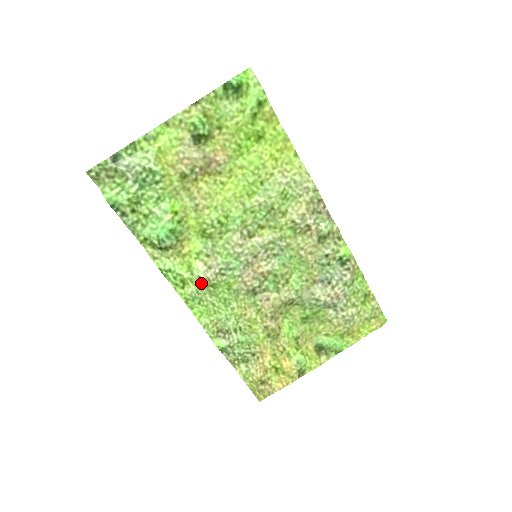
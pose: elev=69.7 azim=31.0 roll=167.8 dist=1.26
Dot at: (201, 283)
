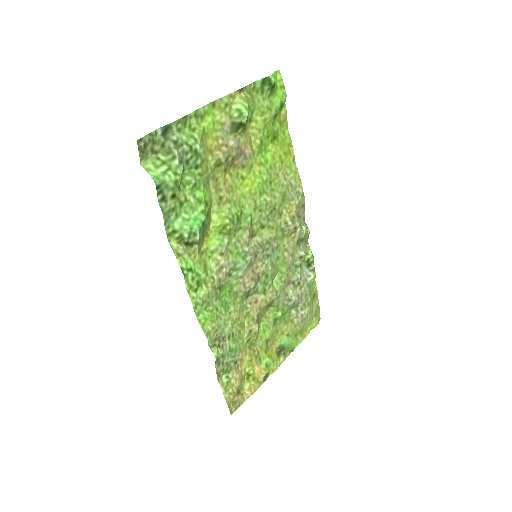
Dot at: (213, 285)
